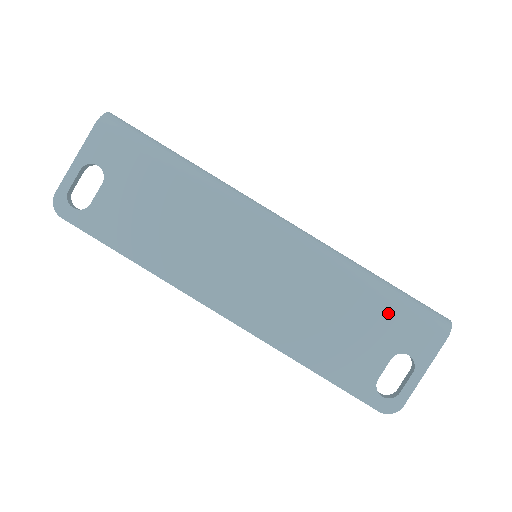
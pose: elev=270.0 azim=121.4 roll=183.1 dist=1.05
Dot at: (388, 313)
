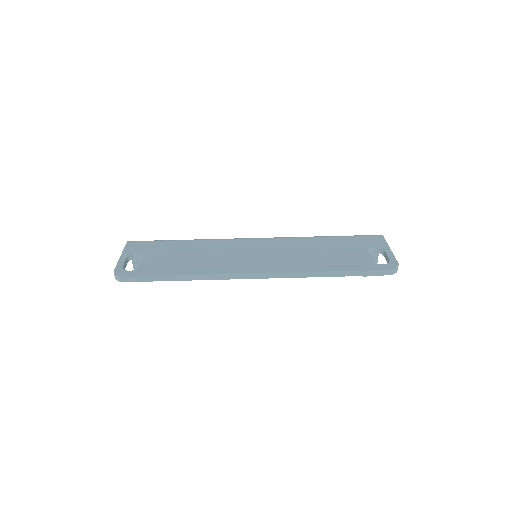
Dot at: (345, 240)
